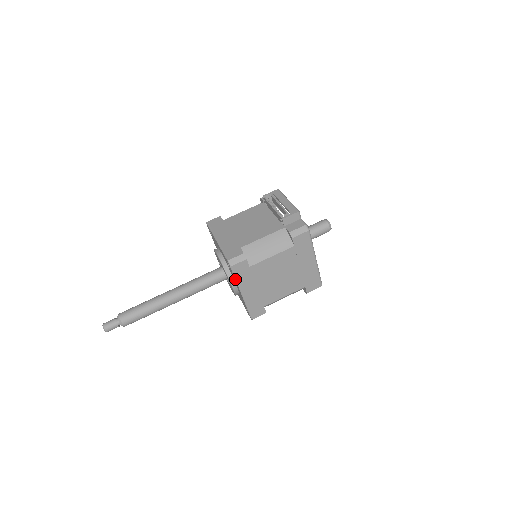
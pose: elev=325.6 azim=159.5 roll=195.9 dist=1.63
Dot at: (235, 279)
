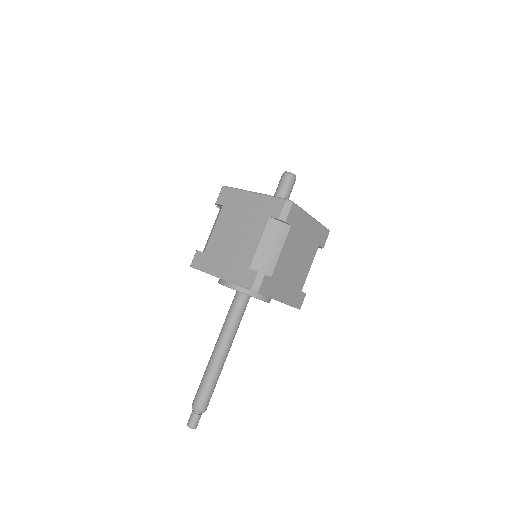
Dot at: occluded
